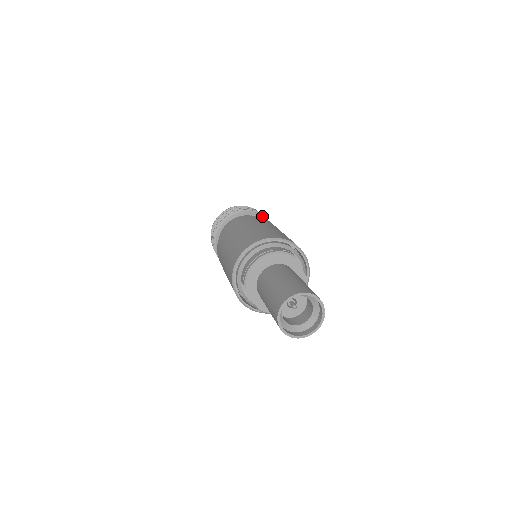
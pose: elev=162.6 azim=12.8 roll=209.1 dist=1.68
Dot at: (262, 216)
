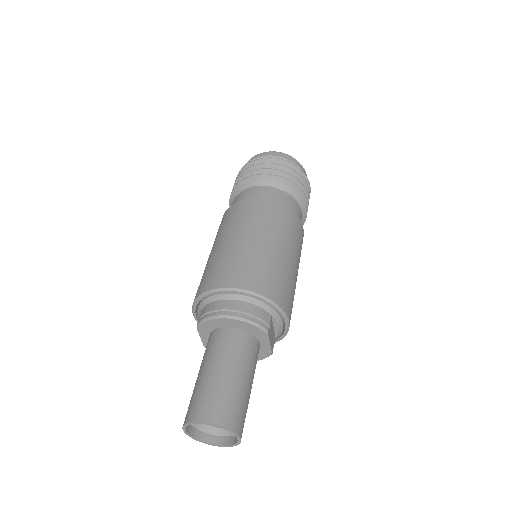
Dot at: (301, 198)
